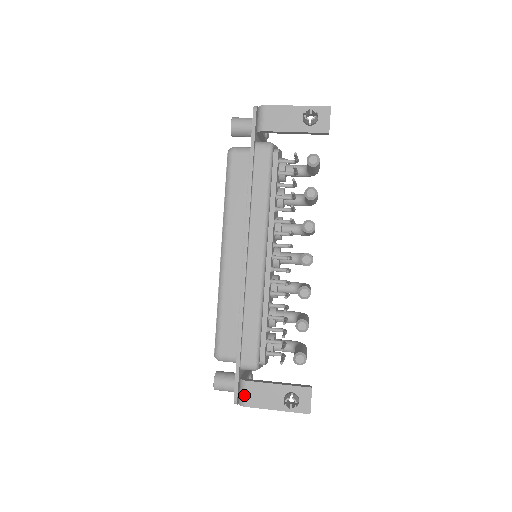
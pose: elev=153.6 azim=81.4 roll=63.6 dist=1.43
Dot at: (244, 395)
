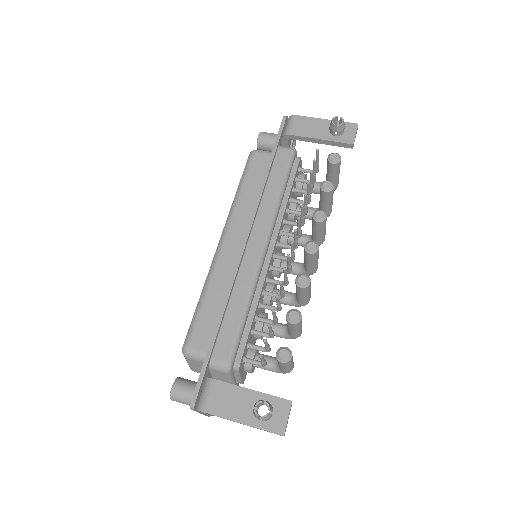
Dot at: (206, 396)
